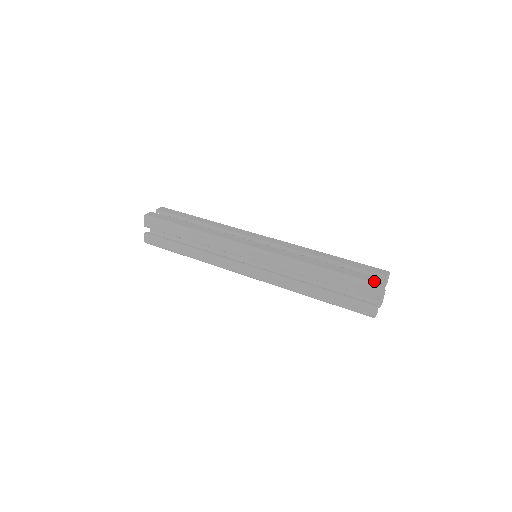
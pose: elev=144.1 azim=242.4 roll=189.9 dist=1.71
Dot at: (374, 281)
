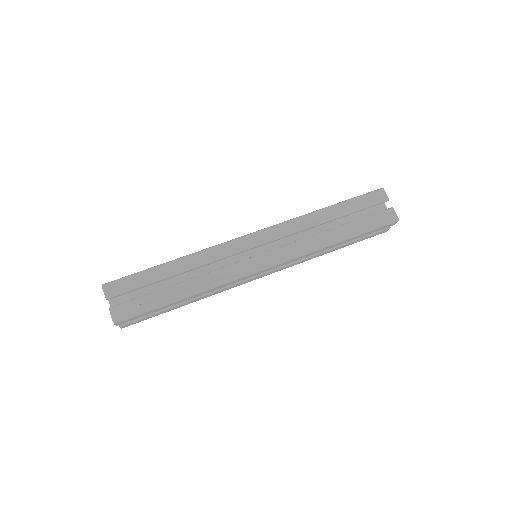
Dot at: (389, 218)
